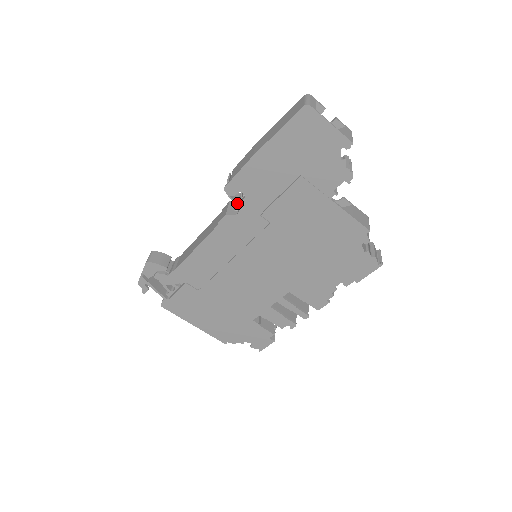
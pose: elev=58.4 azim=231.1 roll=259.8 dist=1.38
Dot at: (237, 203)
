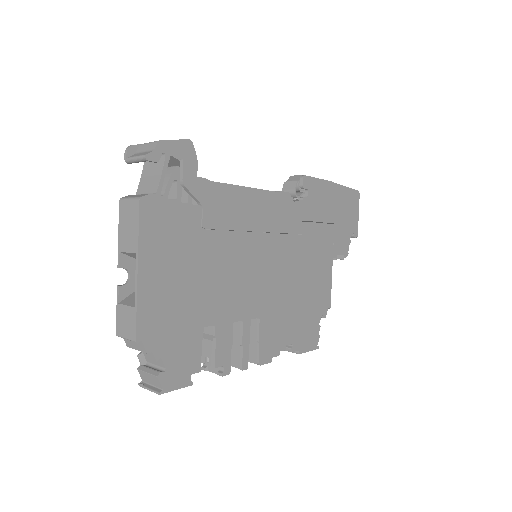
Dot at: occluded
